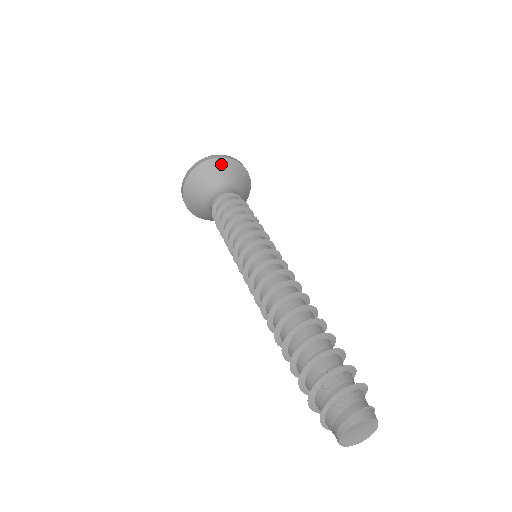
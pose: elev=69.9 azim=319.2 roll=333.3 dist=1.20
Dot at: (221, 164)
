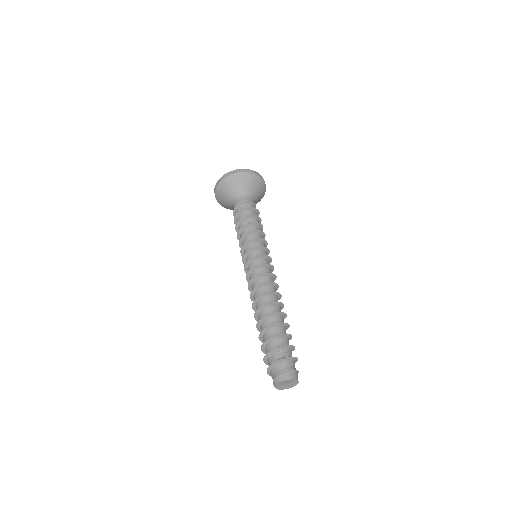
Dot at: (222, 187)
